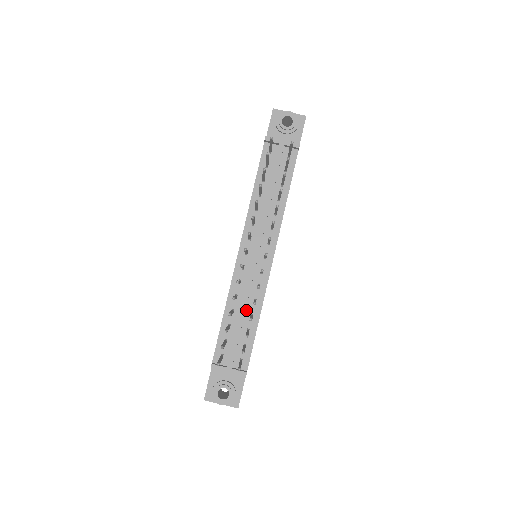
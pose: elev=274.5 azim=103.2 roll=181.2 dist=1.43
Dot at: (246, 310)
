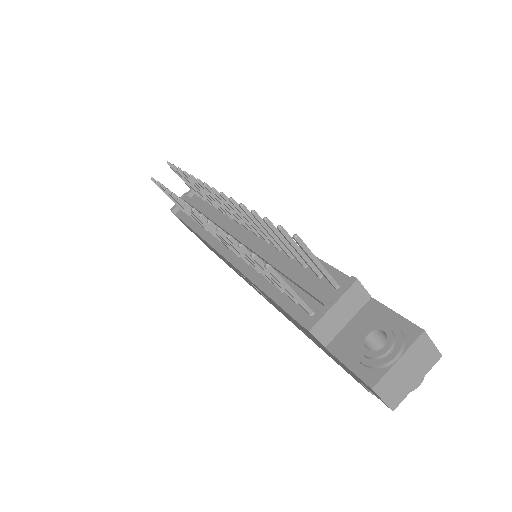
Dot at: occluded
